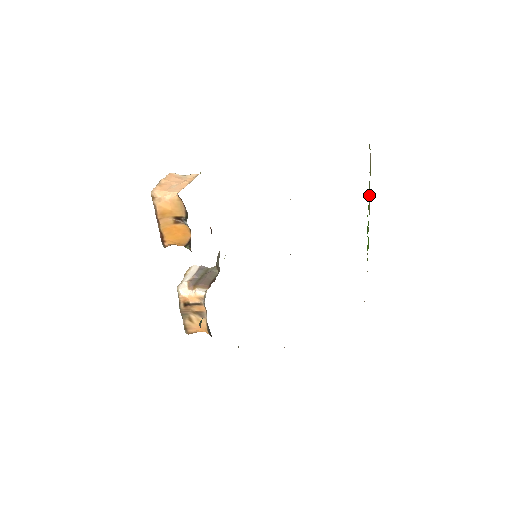
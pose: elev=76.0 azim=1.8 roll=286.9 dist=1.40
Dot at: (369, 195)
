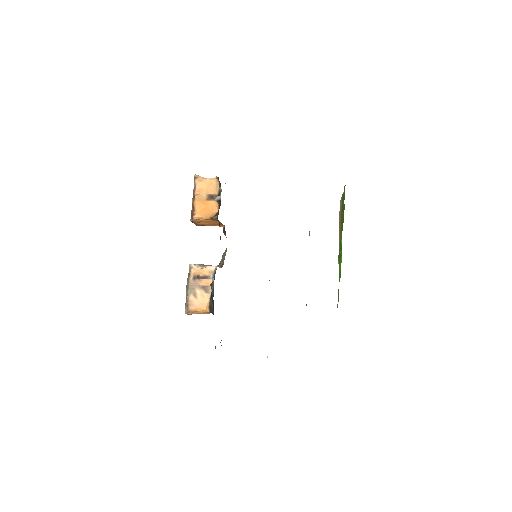
Dot at: (339, 236)
